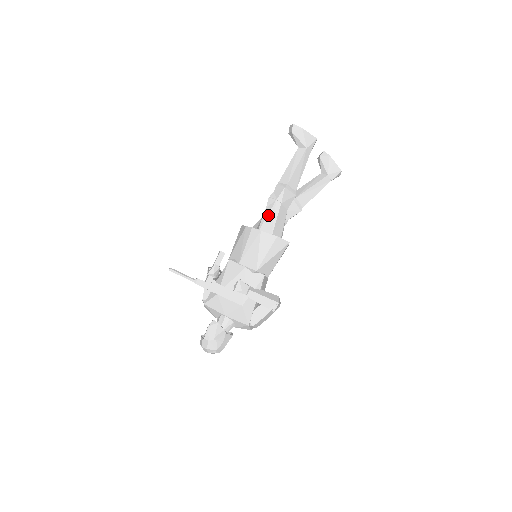
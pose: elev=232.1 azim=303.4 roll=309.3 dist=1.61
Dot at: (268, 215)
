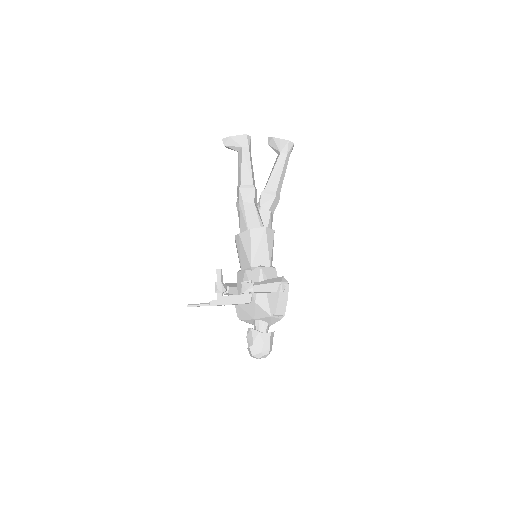
Dot at: (240, 218)
